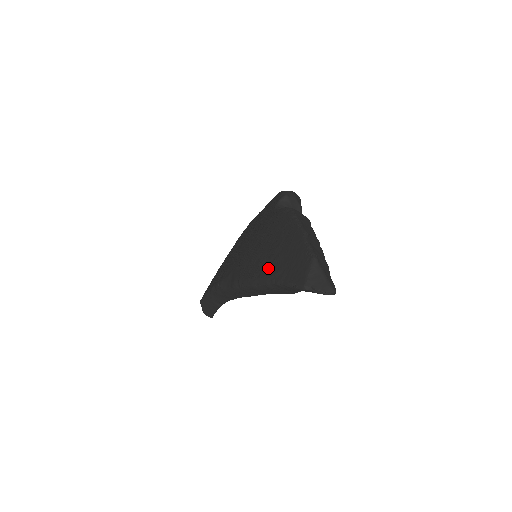
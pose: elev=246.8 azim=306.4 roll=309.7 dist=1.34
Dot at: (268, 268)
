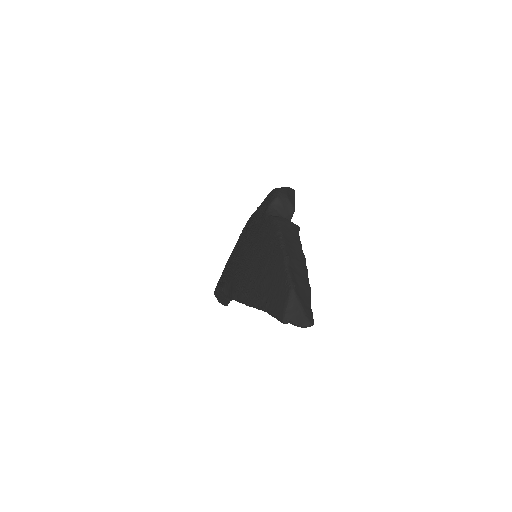
Dot at: (256, 290)
